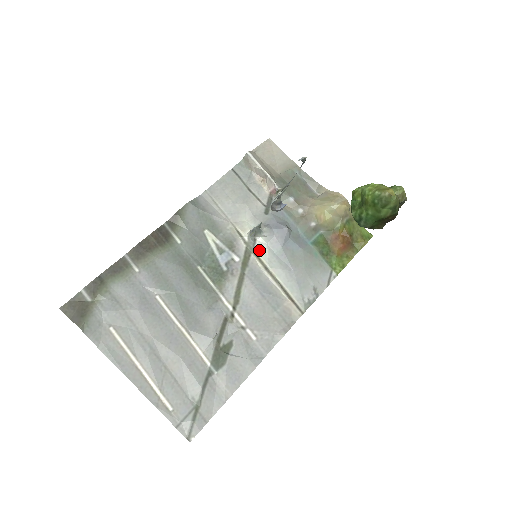
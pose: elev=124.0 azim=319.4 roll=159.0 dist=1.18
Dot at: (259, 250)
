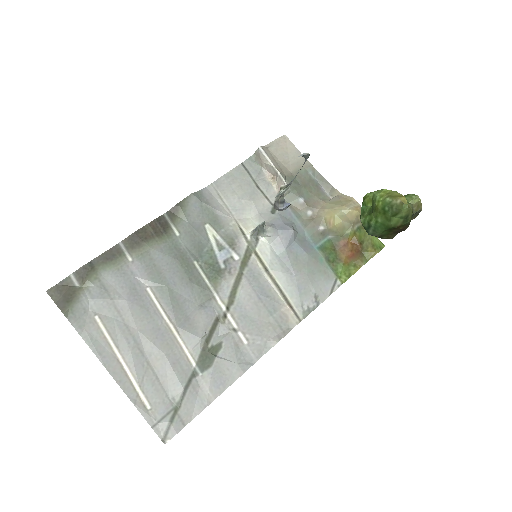
Dot at: (261, 250)
